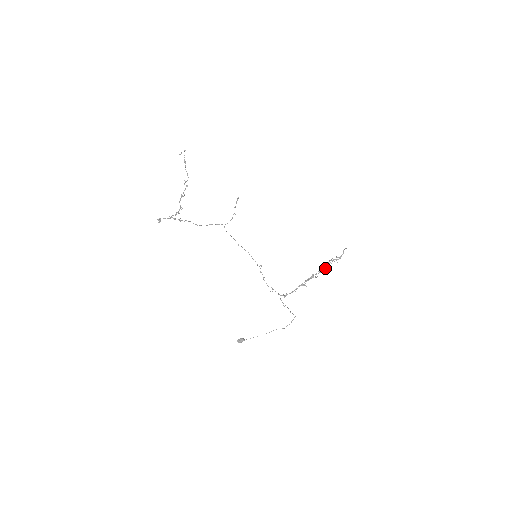
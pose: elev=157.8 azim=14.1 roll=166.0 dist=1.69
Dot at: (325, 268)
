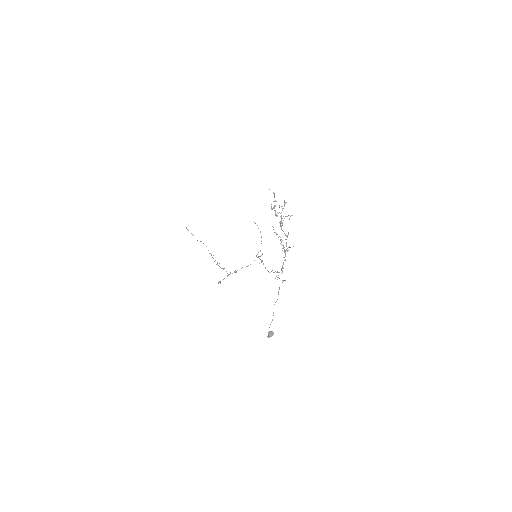
Dot at: occluded
